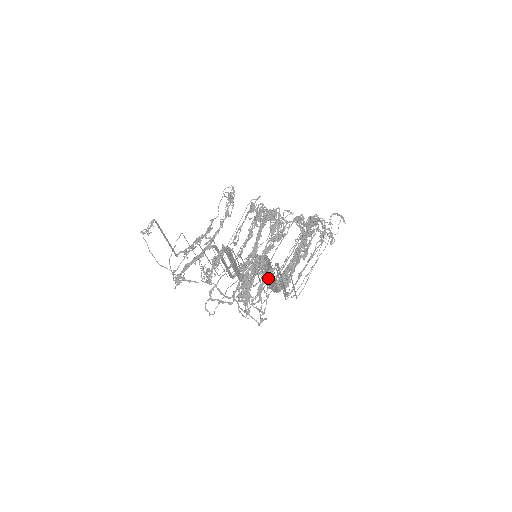
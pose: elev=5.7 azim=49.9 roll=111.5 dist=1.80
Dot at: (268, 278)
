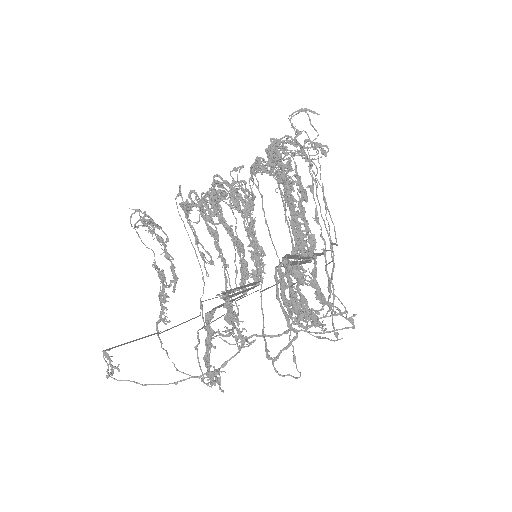
Dot at: occluded
